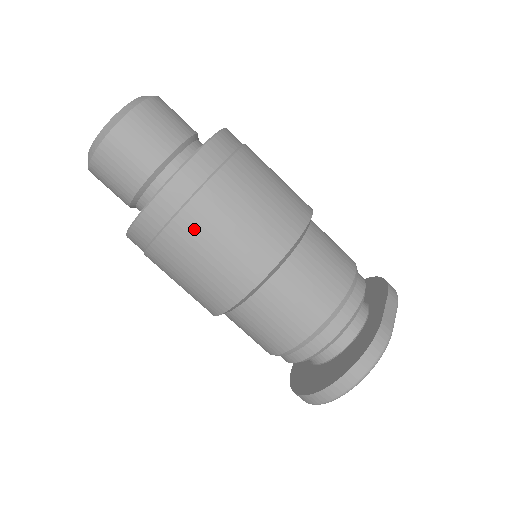
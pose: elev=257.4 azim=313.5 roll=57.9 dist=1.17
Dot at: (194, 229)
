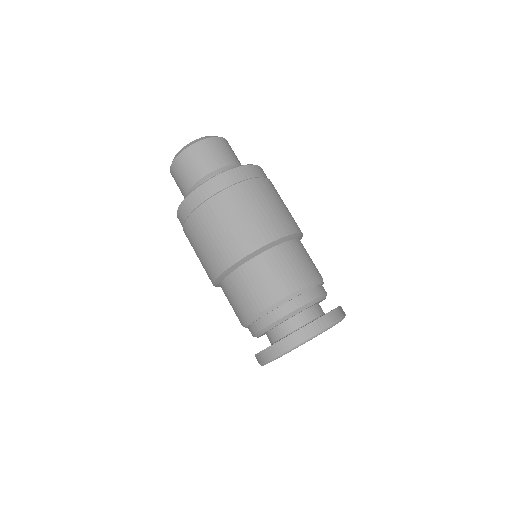
Dot at: (240, 197)
